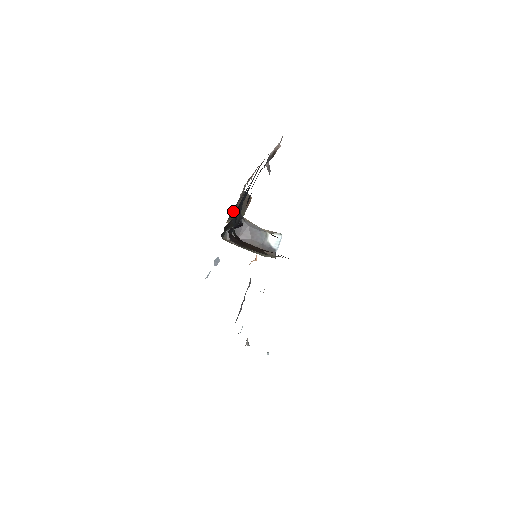
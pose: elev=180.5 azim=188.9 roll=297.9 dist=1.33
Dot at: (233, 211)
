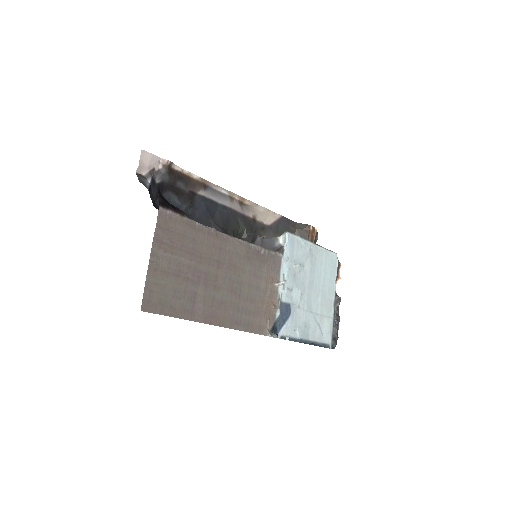
Dot at: occluded
